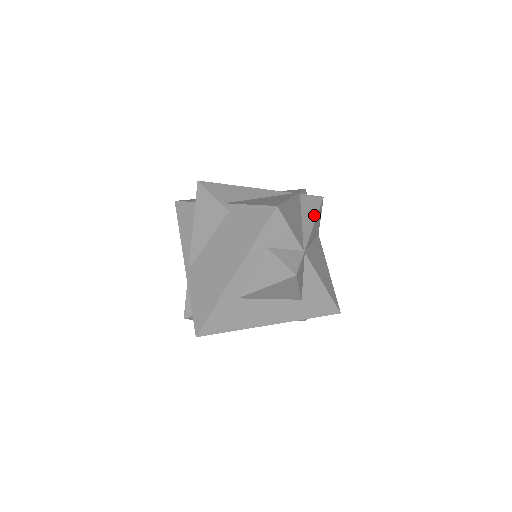
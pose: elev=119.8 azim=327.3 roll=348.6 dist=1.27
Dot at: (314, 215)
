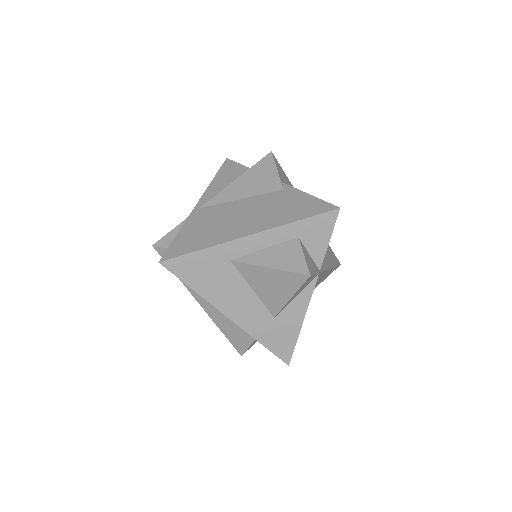
Dot at: (333, 264)
